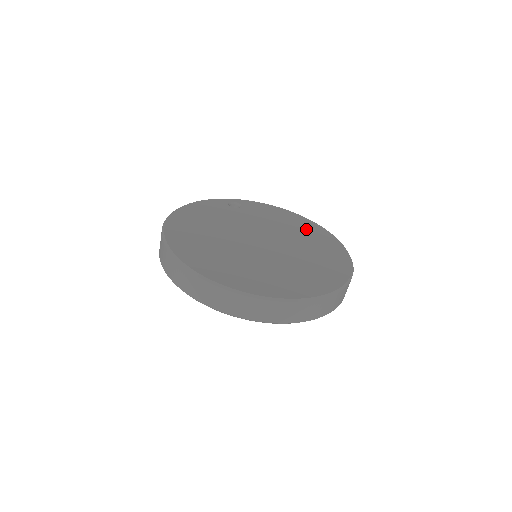
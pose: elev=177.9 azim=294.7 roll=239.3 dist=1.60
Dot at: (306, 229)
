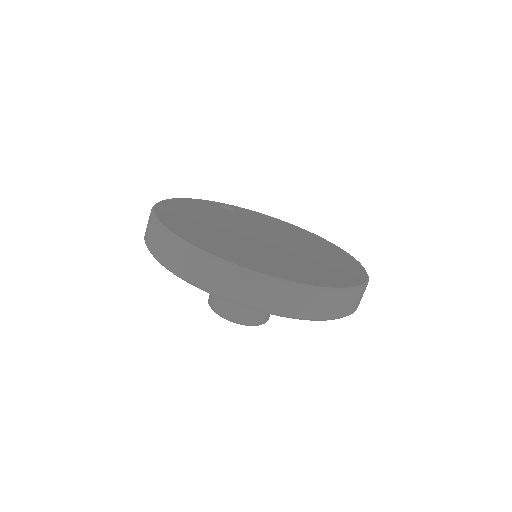
Dot at: (307, 236)
